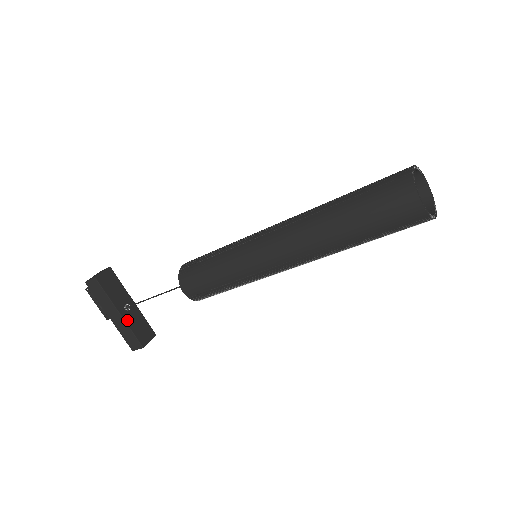
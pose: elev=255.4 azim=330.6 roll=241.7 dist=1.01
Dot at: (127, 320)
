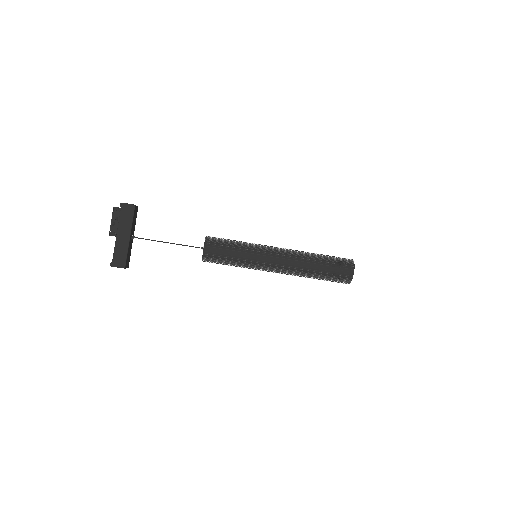
Dot at: (129, 244)
